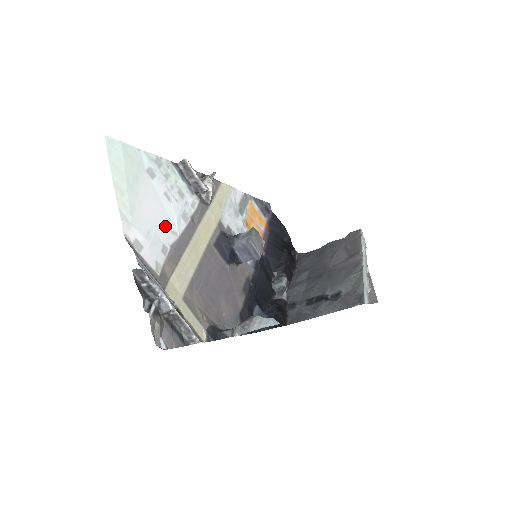
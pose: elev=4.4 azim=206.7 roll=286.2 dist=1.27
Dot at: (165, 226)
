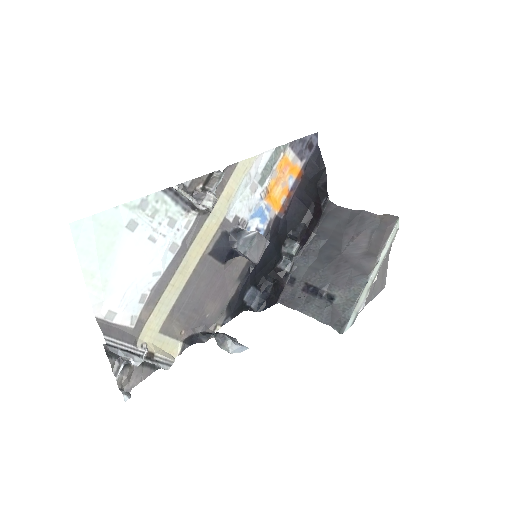
Dot at: (146, 274)
